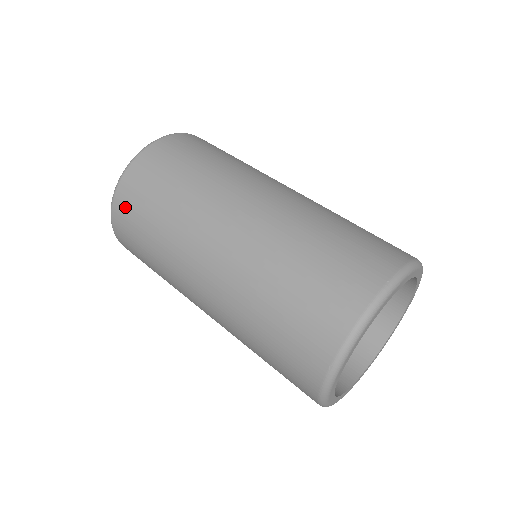
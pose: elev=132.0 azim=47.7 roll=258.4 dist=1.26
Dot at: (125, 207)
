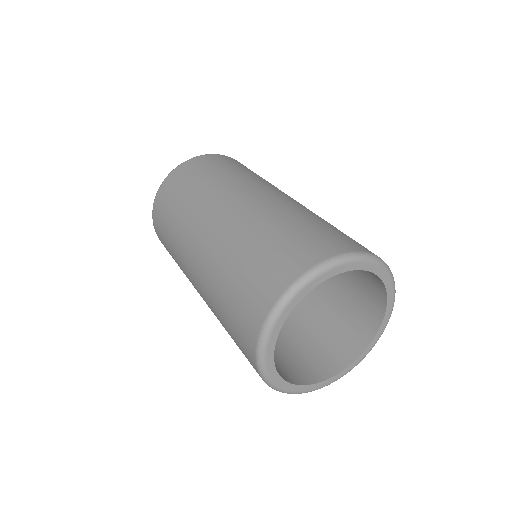
Dot at: (166, 191)
